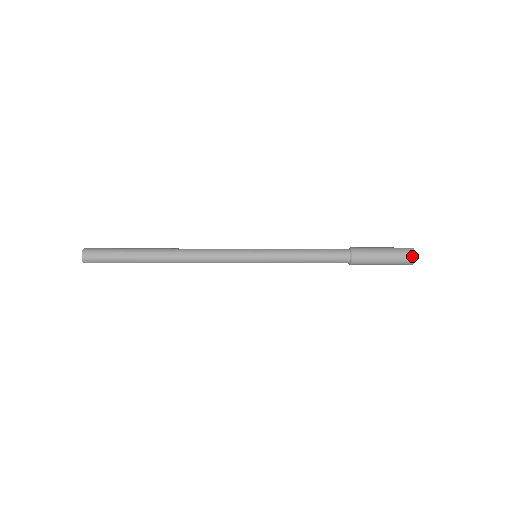
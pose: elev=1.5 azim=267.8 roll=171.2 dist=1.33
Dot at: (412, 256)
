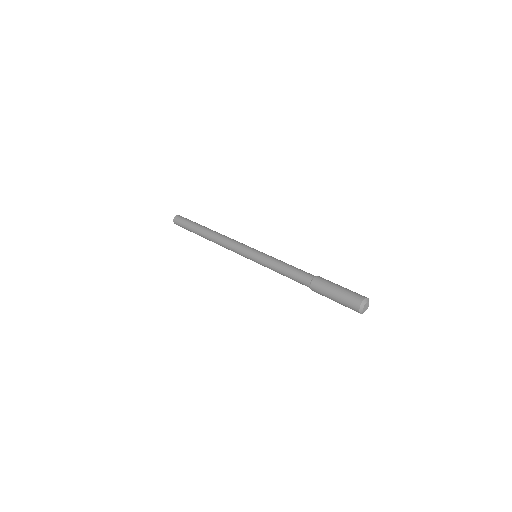
Dot at: (357, 311)
